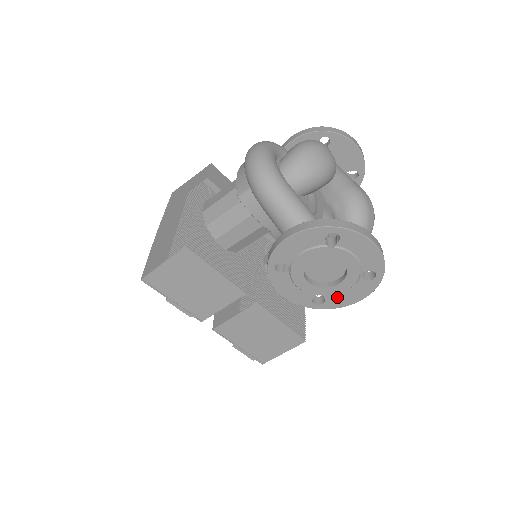
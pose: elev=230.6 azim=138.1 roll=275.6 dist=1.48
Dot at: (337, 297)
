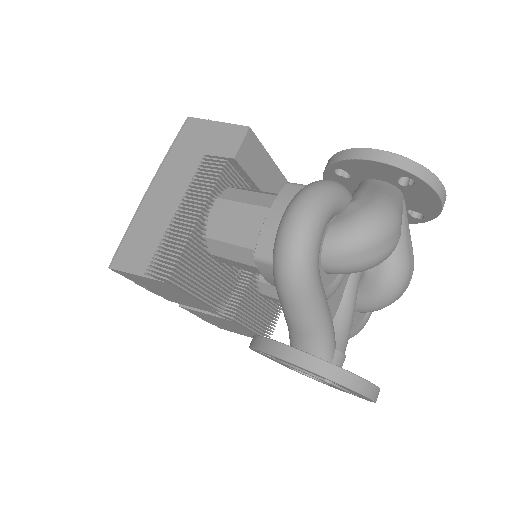
Dot at: occluded
